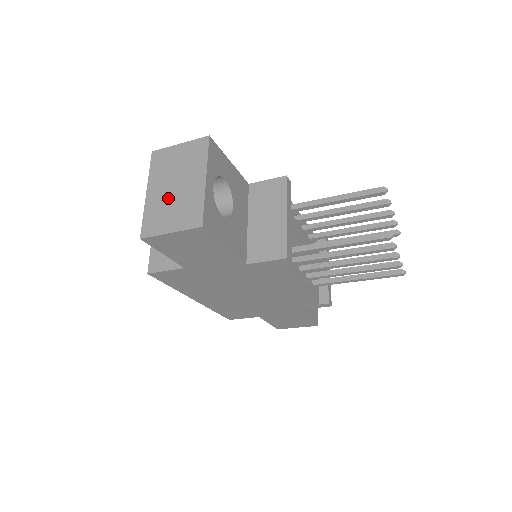
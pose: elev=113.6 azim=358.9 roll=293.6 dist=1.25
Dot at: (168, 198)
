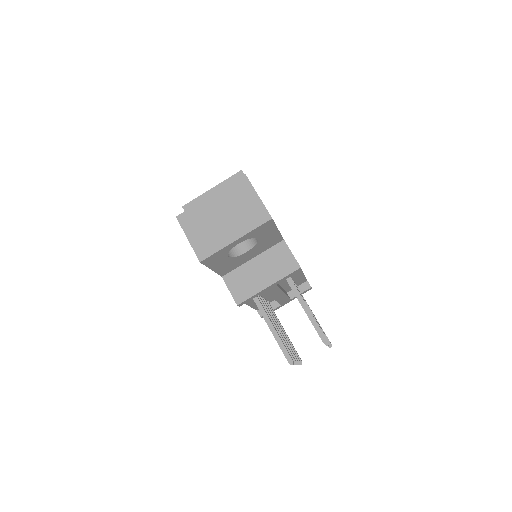
Dot at: (212, 218)
